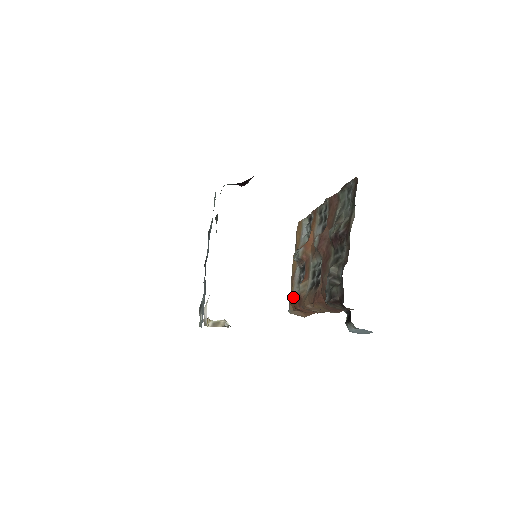
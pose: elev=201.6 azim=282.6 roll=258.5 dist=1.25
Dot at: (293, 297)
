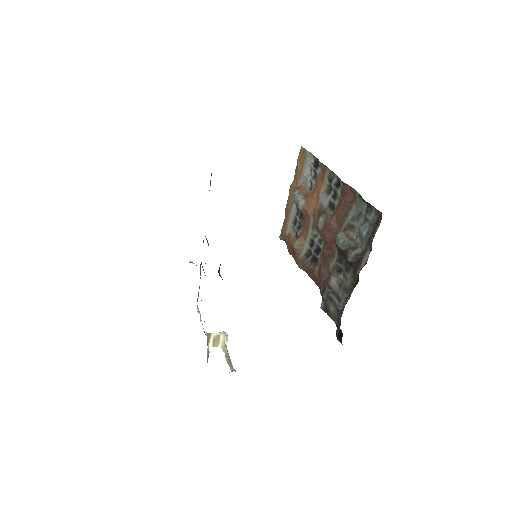
Dot at: (286, 234)
